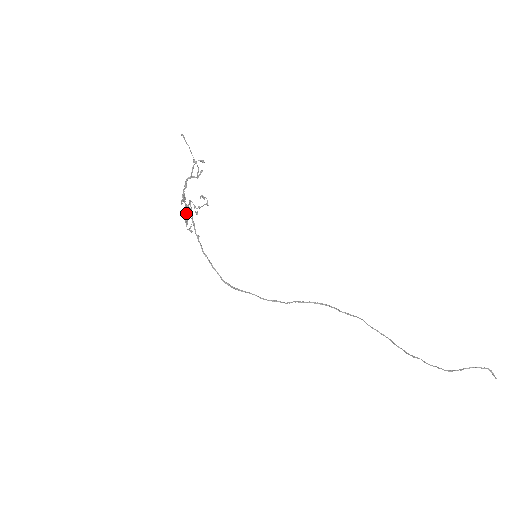
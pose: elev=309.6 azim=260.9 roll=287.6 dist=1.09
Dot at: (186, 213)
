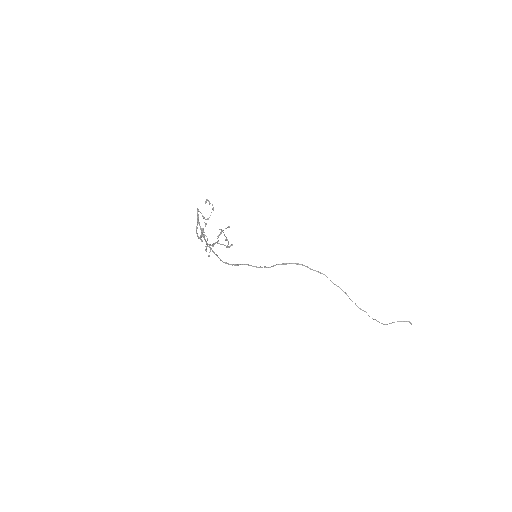
Dot at: (206, 249)
